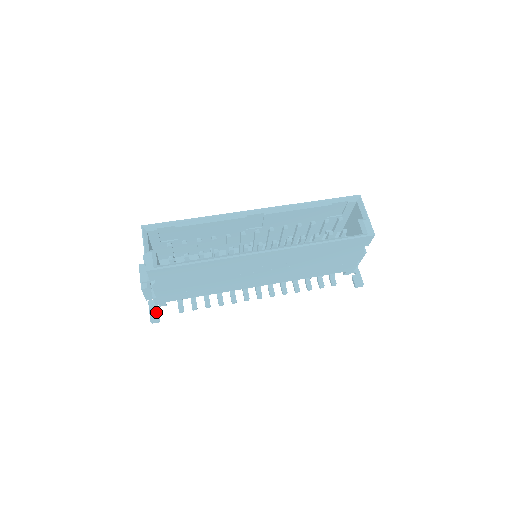
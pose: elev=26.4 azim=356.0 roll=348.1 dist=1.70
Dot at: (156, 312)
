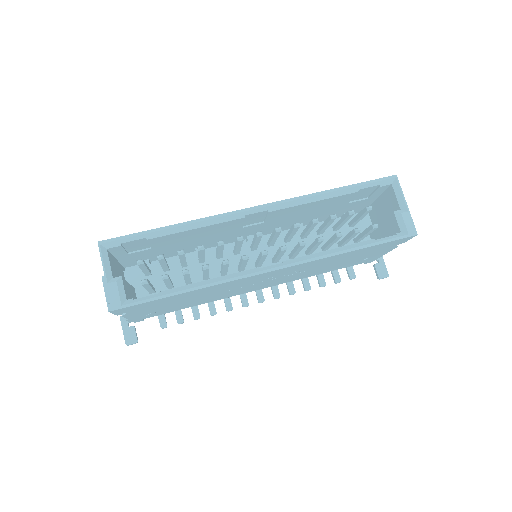
Dot at: (131, 331)
